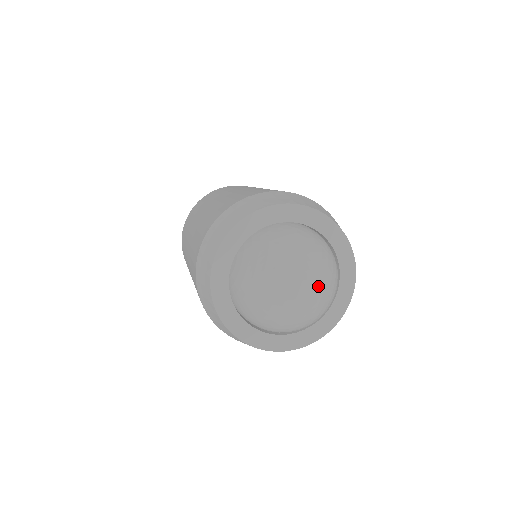
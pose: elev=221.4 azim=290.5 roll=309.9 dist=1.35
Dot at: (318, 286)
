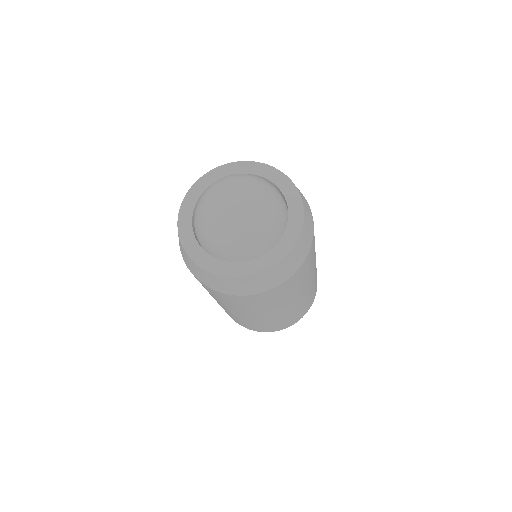
Dot at: (249, 193)
